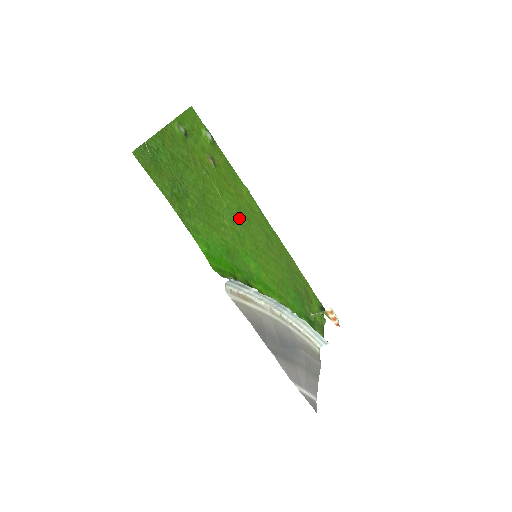
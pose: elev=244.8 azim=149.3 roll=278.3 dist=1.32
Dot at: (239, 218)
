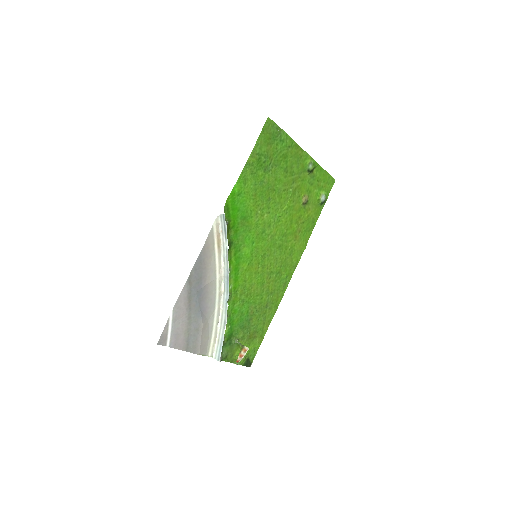
Dot at: (277, 234)
